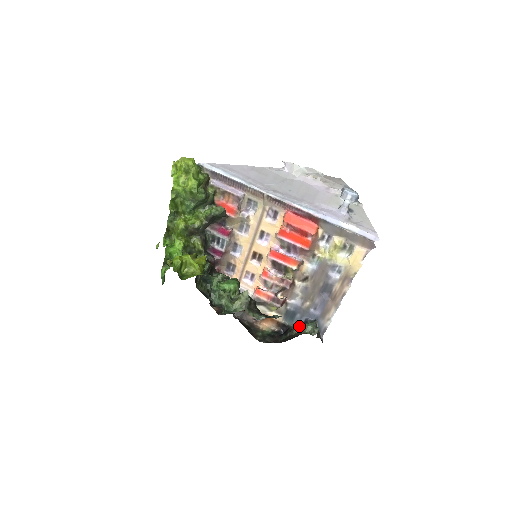
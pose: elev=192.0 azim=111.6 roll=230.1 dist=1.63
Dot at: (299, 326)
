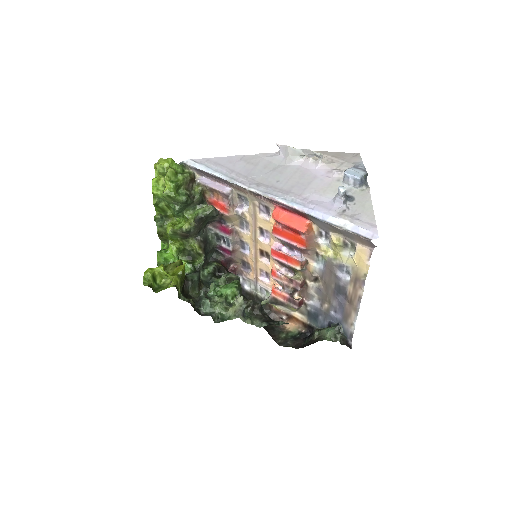
Dot at: (320, 330)
